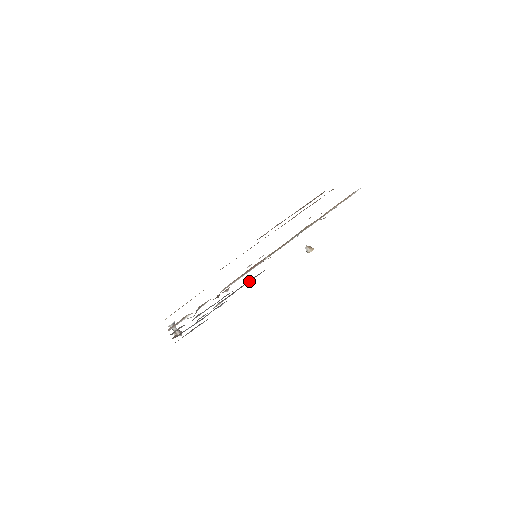
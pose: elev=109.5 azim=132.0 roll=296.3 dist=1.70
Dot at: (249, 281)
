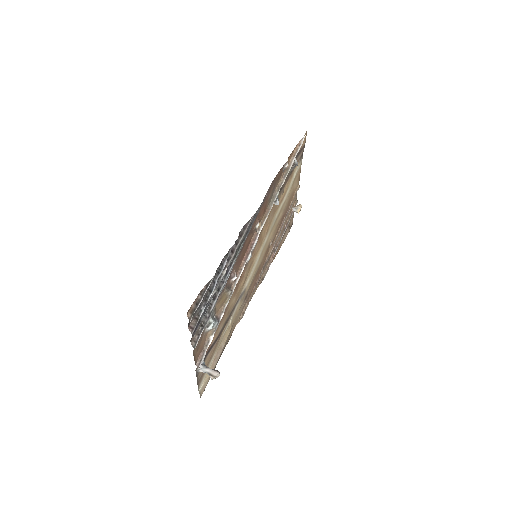
Dot at: (242, 233)
